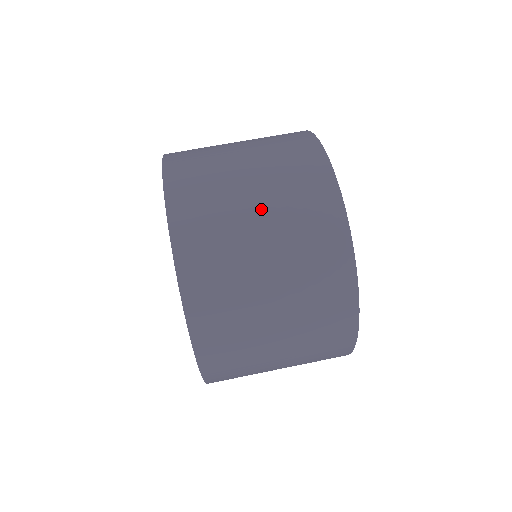
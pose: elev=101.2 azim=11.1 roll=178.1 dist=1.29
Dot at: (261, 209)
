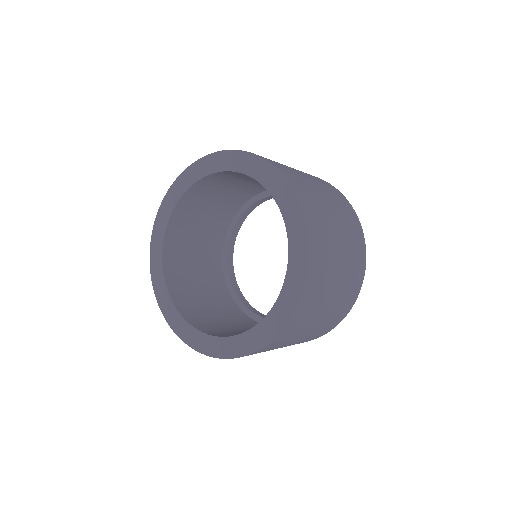
Dot at: (338, 220)
